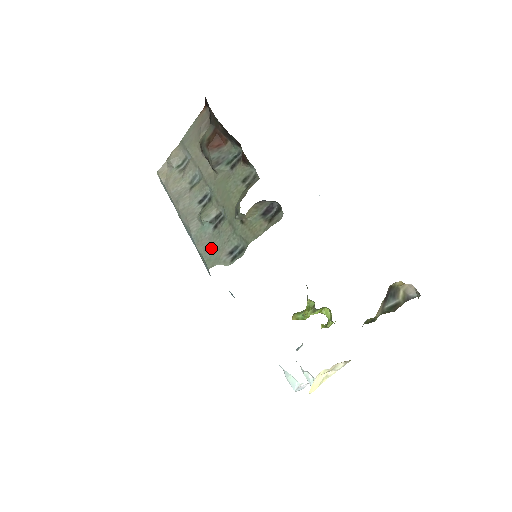
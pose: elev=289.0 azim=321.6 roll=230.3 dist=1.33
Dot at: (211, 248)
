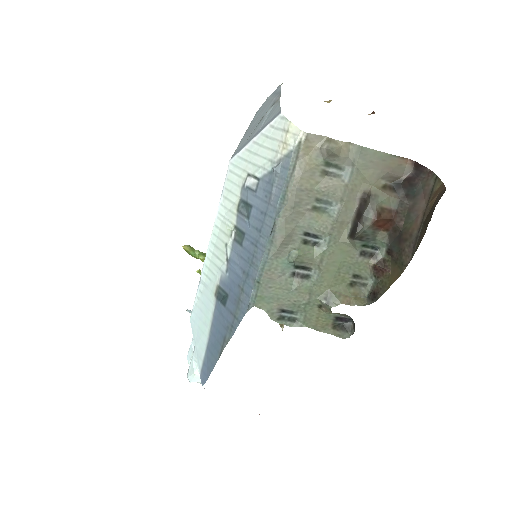
Dot at: (274, 290)
